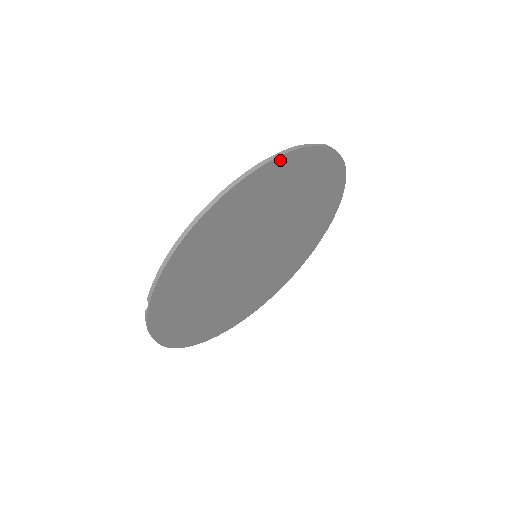
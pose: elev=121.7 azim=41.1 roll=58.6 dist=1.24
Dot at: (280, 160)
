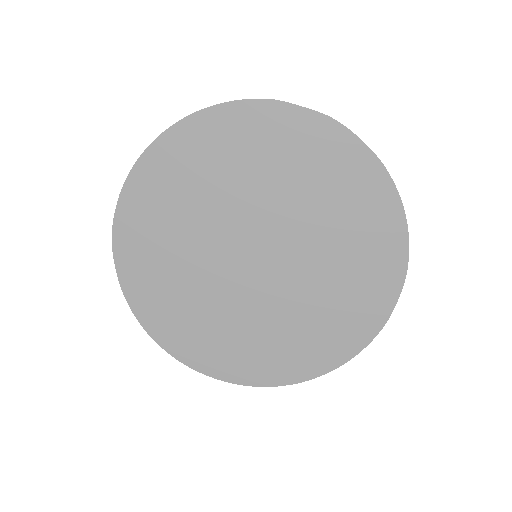
Dot at: (247, 106)
